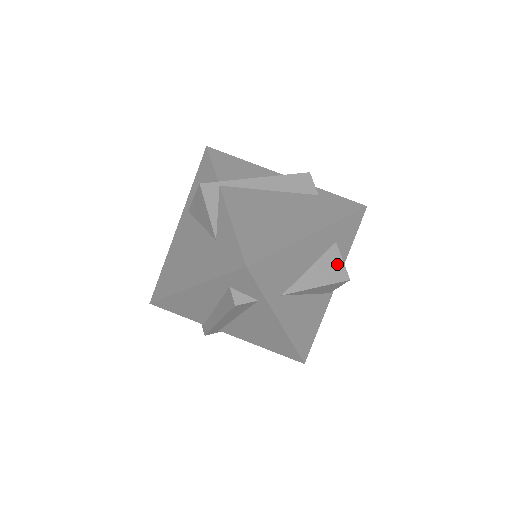
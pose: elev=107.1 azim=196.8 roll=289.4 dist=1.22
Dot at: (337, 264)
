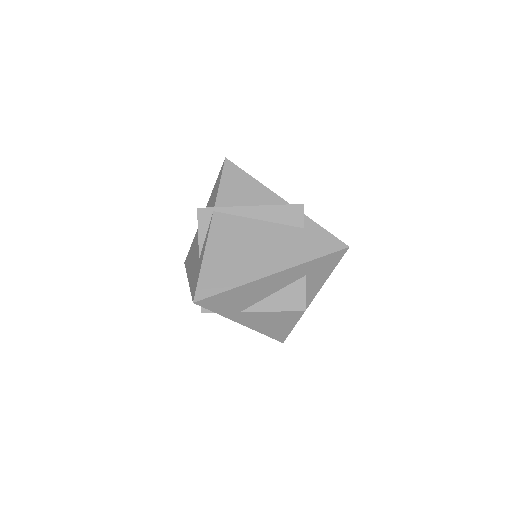
Dot at: (299, 295)
